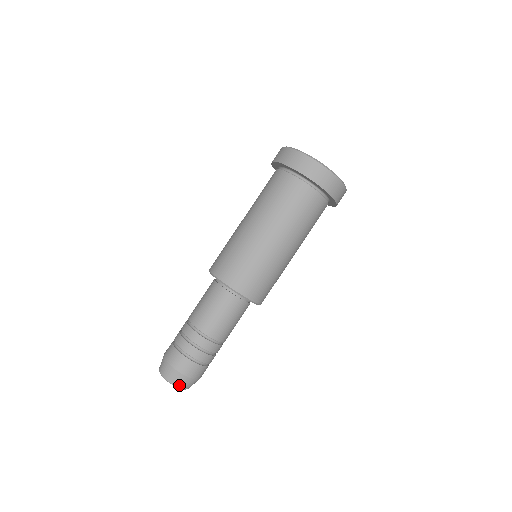
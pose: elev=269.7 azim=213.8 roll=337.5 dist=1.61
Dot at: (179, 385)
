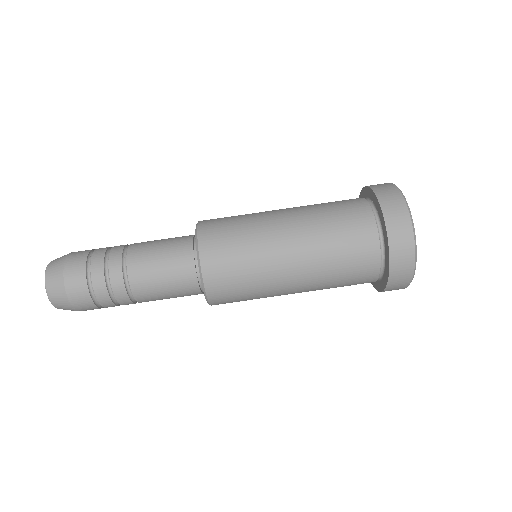
Dot at: (50, 291)
